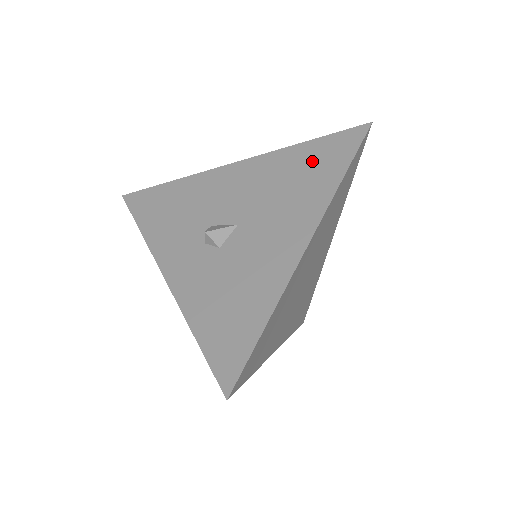
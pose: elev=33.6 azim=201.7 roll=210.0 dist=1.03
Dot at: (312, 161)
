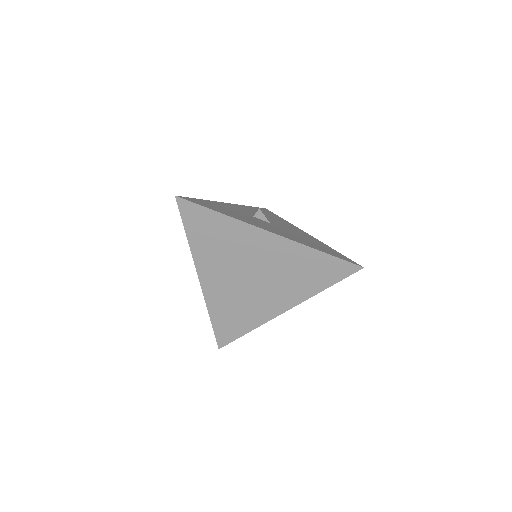
Dot at: (324, 248)
